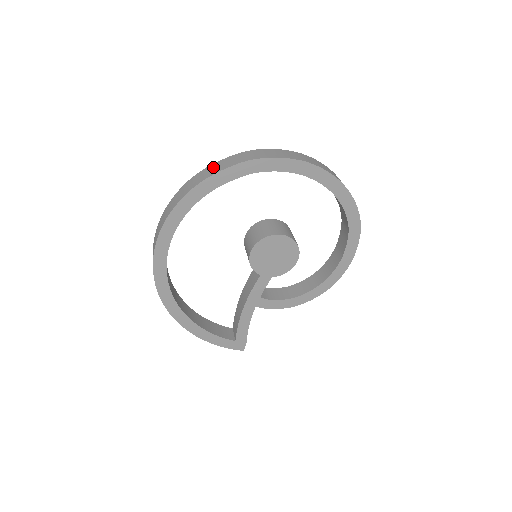
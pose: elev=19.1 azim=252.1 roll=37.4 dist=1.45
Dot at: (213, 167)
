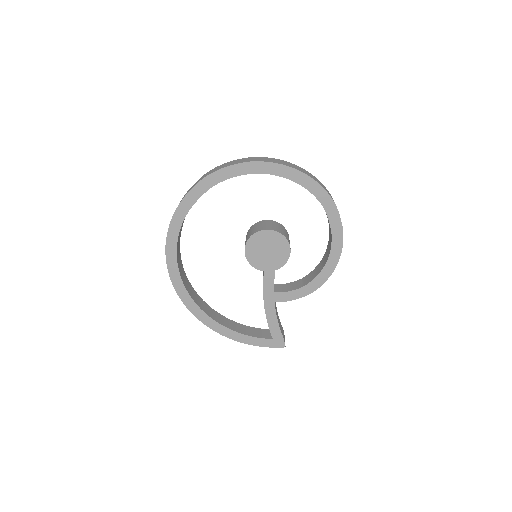
Dot at: (186, 193)
